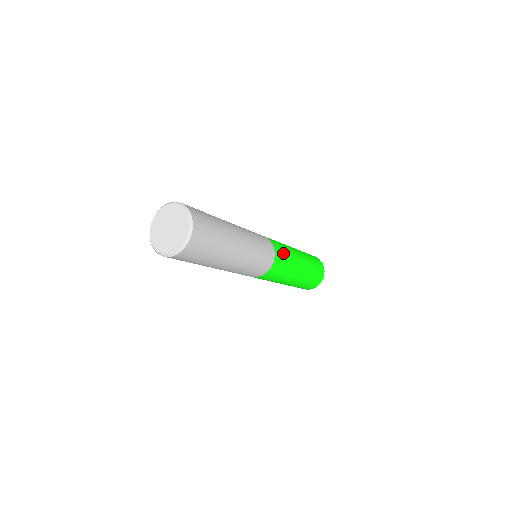
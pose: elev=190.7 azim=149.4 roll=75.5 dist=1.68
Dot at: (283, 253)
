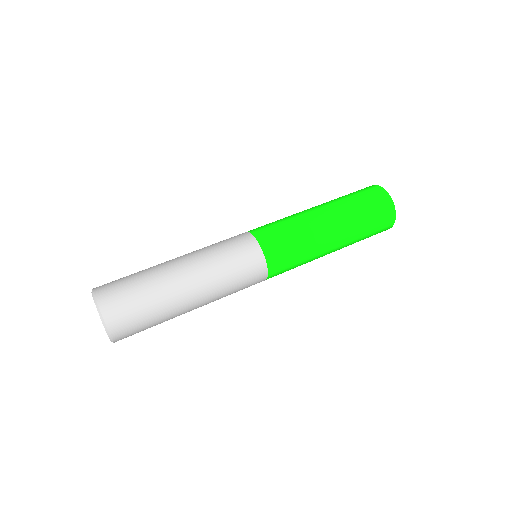
Dot at: (288, 260)
